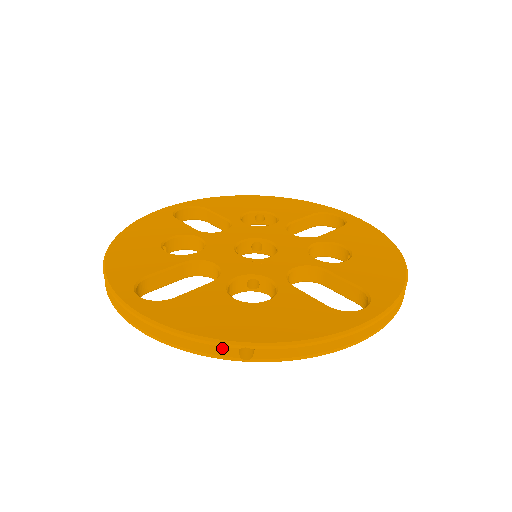
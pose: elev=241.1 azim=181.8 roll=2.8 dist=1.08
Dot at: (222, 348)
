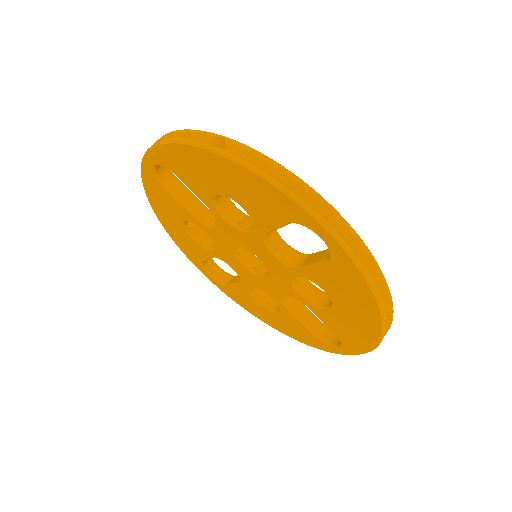
Dot at: occluded
